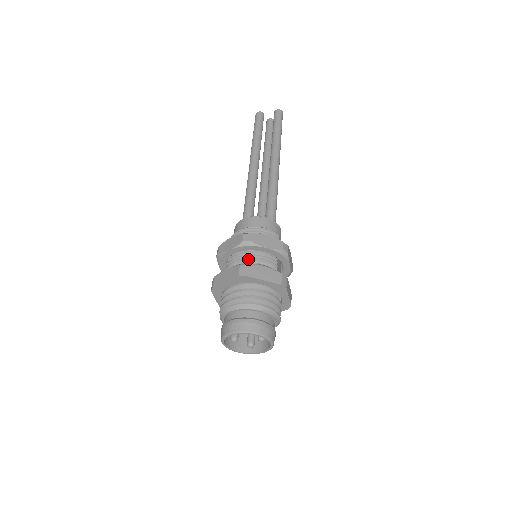
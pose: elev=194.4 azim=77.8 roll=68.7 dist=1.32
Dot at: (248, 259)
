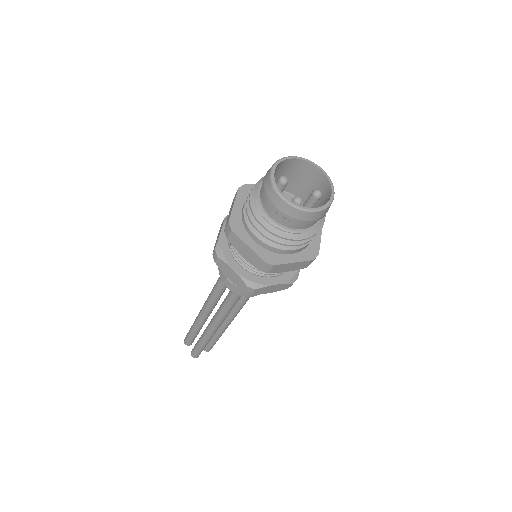
Dot at: occluded
